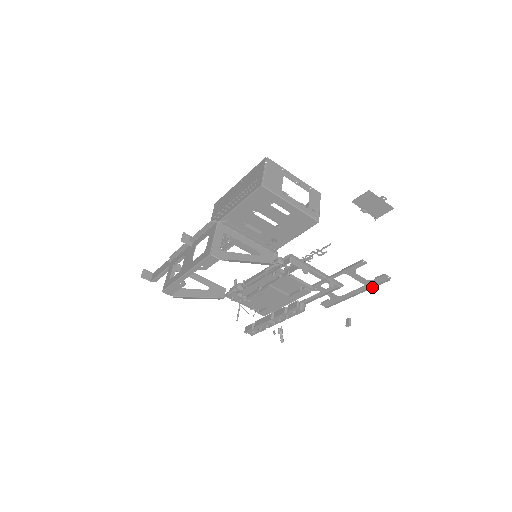
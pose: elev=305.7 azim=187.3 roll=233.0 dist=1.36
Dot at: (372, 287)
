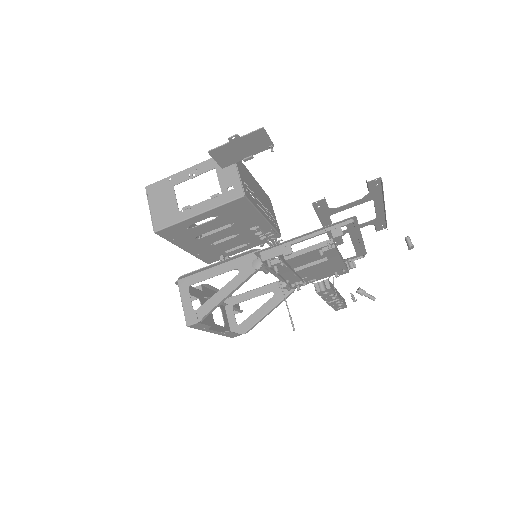
Dot at: (382, 195)
